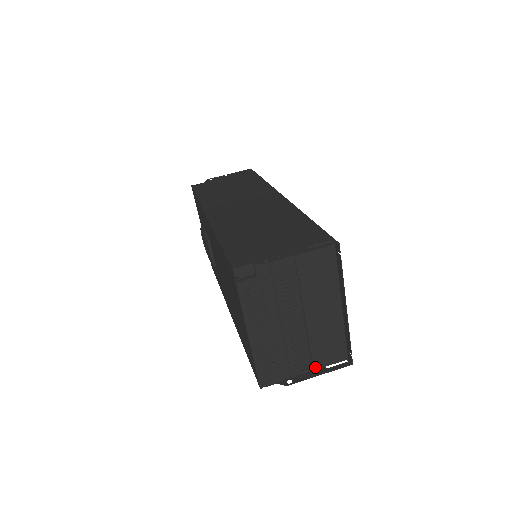
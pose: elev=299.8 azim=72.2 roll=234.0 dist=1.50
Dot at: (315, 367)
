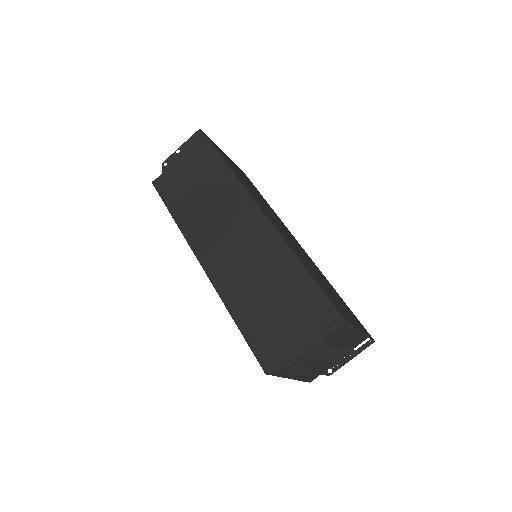
Dot at: (345, 351)
